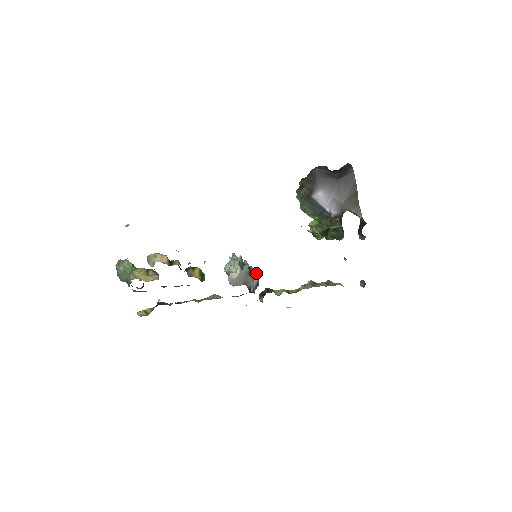
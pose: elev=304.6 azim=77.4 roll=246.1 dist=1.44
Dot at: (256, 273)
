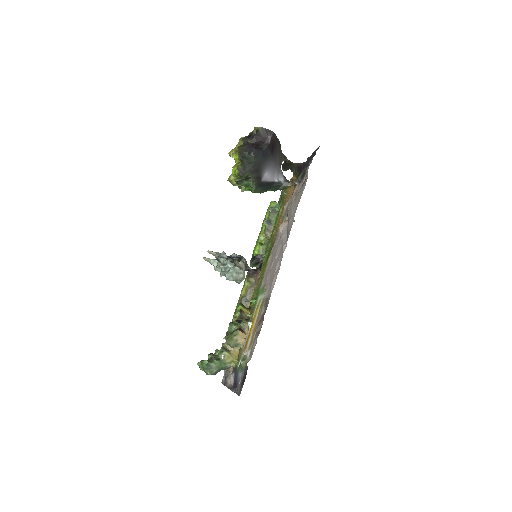
Dot at: (241, 257)
